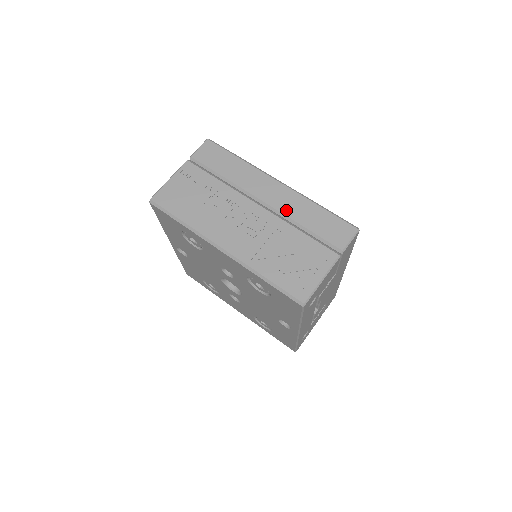
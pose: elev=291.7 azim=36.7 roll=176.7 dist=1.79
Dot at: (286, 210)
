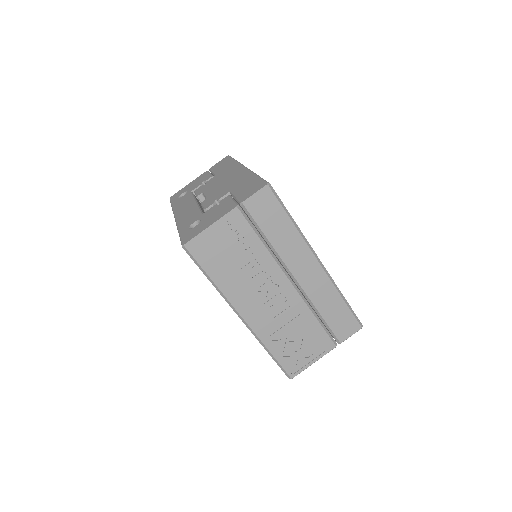
Dot at: (313, 295)
